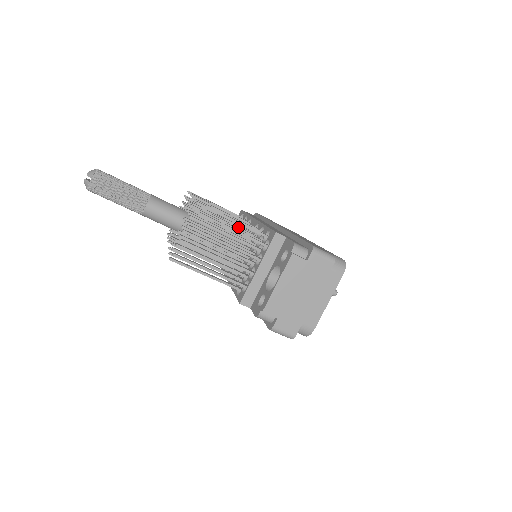
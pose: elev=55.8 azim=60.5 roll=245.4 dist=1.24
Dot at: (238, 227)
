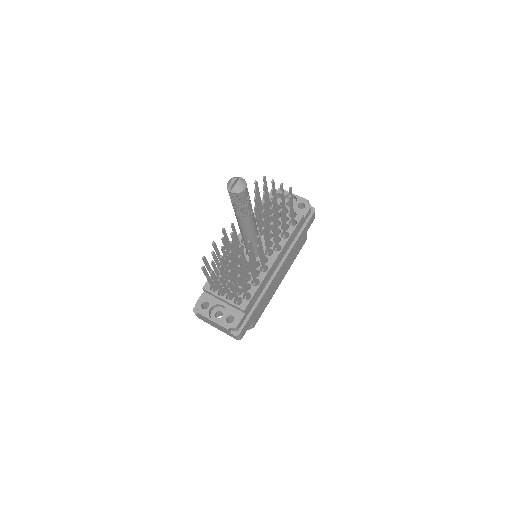
Dot at: (254, 269)
